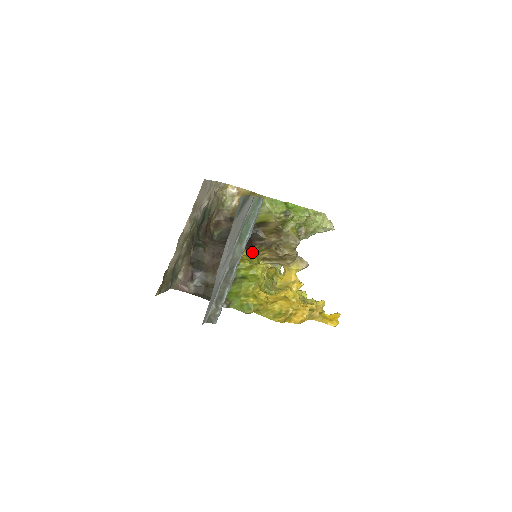
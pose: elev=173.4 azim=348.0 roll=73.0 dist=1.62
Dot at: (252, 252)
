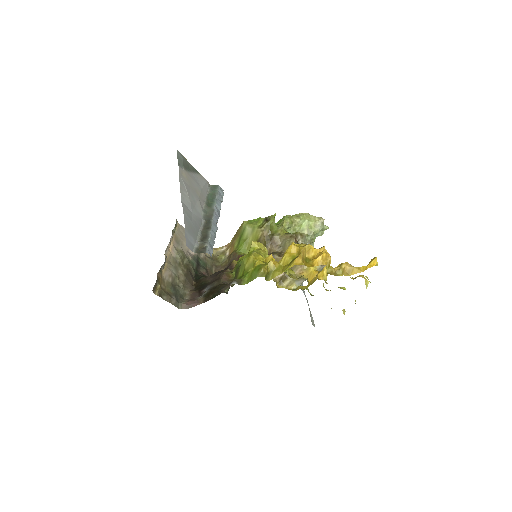
Dot at: occluded
